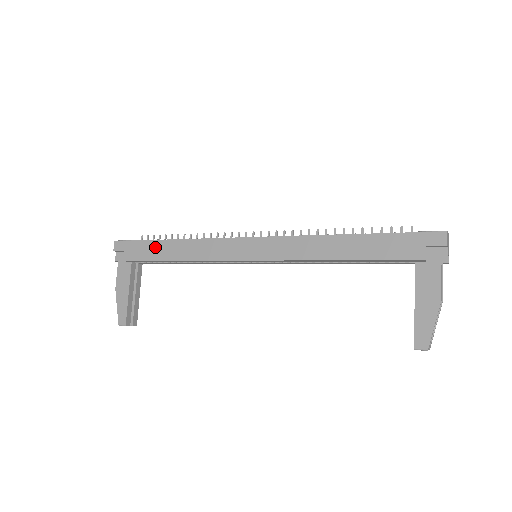
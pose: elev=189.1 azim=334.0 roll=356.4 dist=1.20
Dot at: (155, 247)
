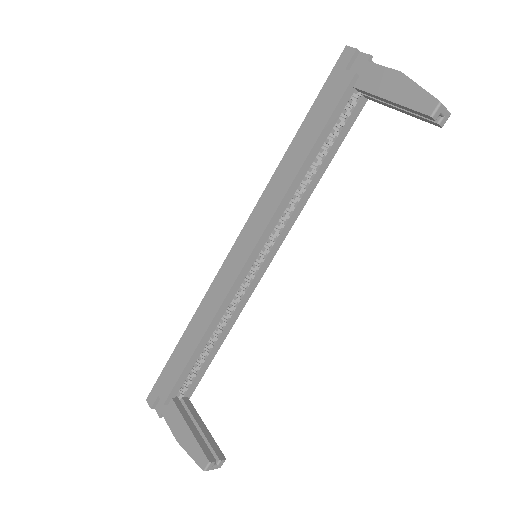
Dot at: (177, 356)
